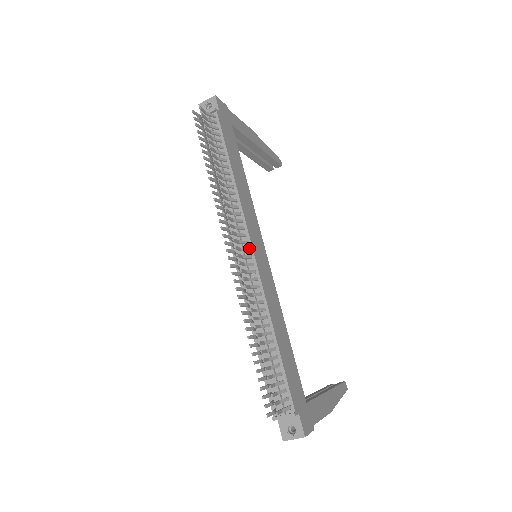
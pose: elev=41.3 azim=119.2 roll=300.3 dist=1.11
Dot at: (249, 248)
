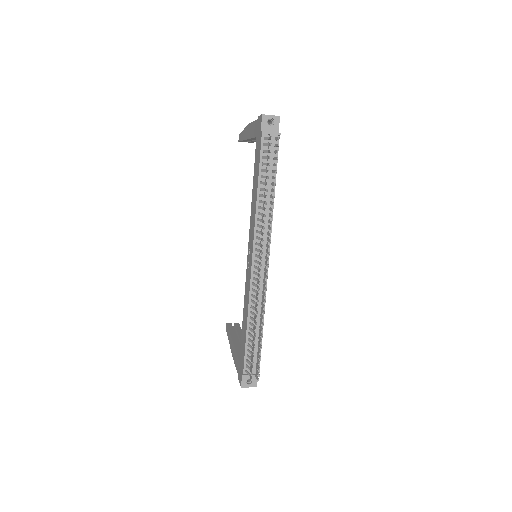
Dot at: occluded
